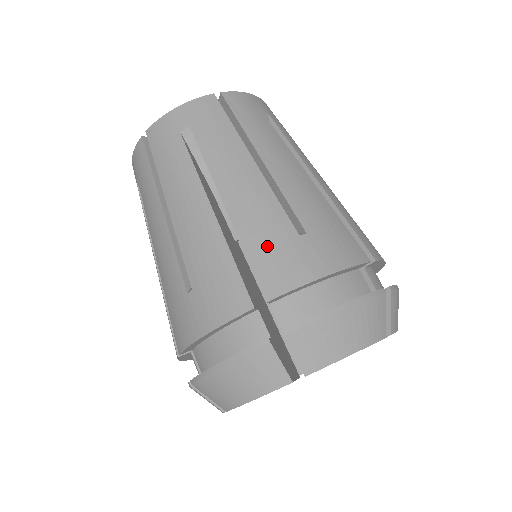
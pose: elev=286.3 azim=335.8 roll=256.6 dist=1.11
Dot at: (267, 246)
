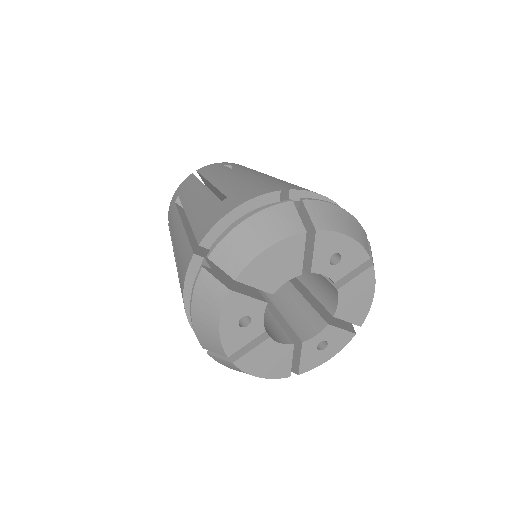
Dot at: (287, 183)
